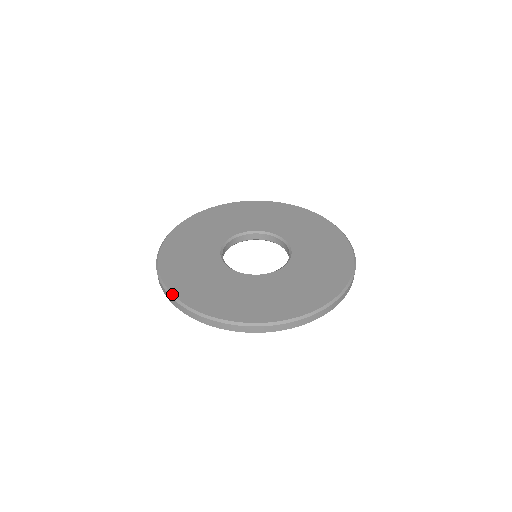
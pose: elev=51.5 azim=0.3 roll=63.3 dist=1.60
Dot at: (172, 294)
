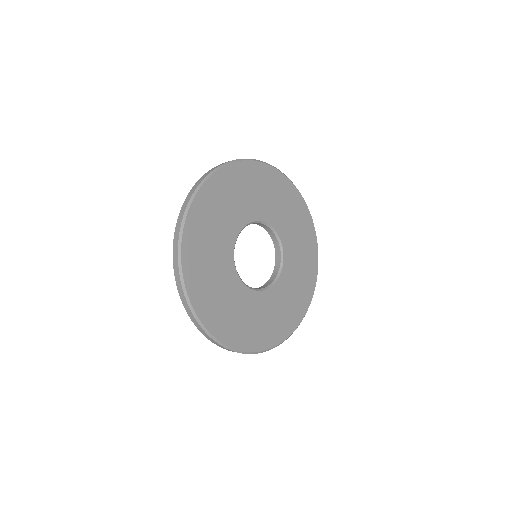
Dot at: (185, 285)
